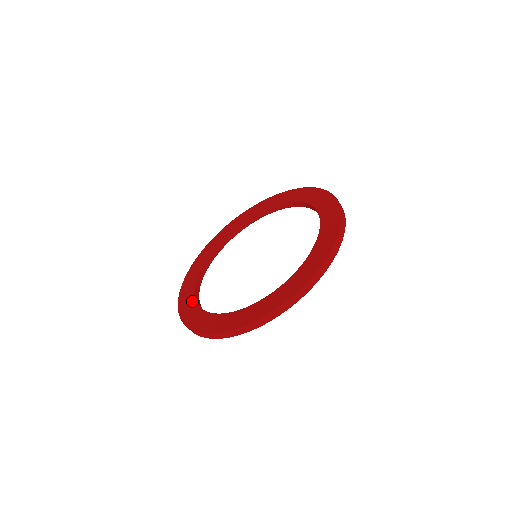
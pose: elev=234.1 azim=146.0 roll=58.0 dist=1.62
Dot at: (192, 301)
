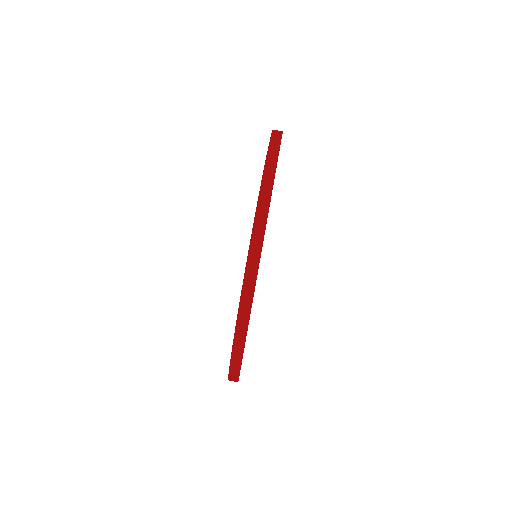
Dot at: occluded
